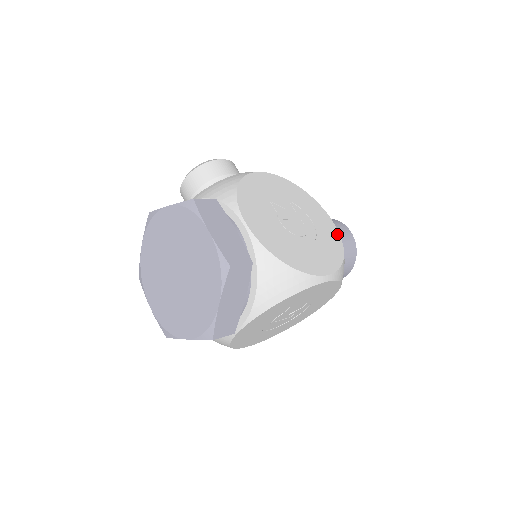
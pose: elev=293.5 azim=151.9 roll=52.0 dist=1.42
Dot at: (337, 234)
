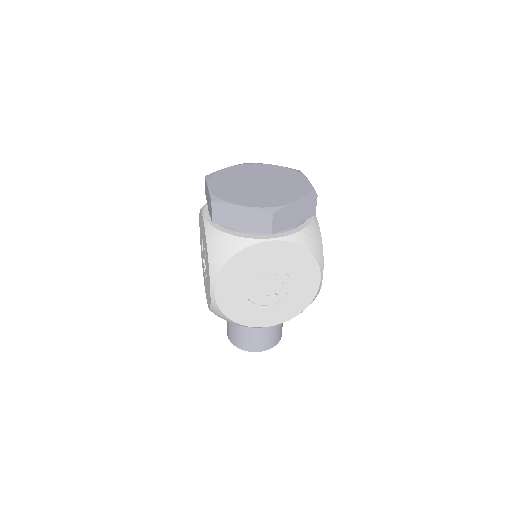
Dot at: occluded
